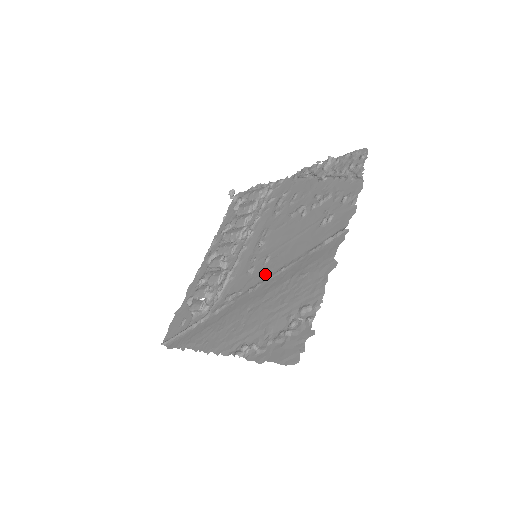
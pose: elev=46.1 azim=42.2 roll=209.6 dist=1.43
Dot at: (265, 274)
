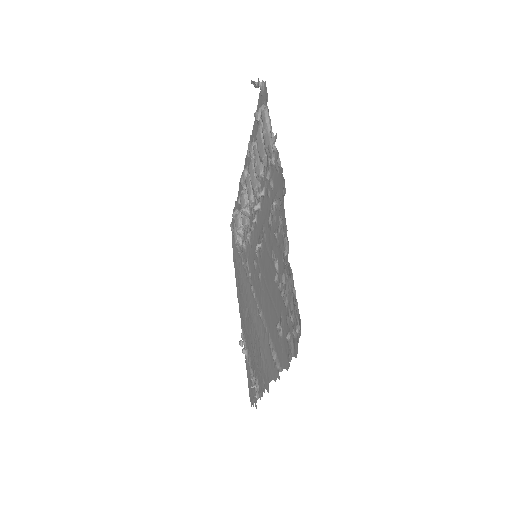
Dot at: (257, 292)
